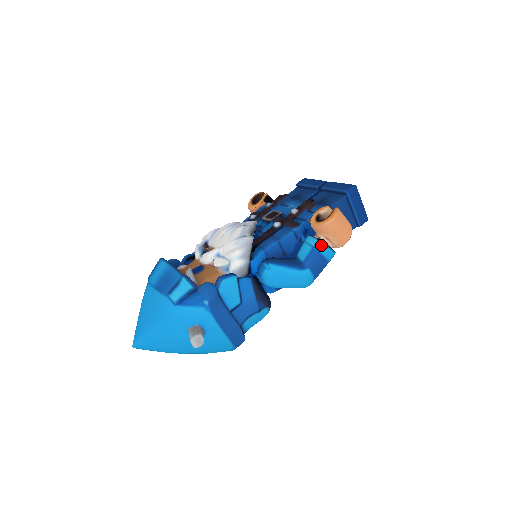
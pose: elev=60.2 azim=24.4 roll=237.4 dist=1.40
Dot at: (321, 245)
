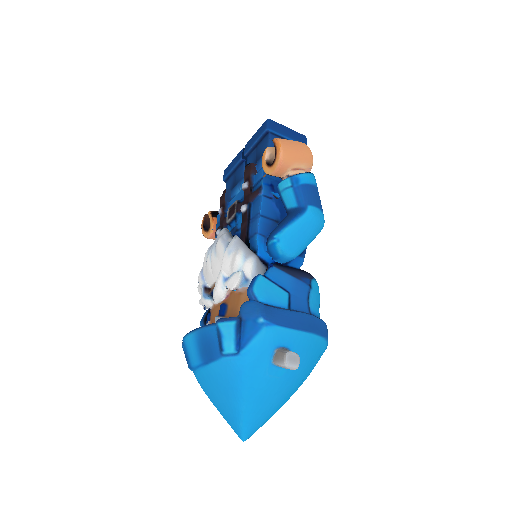
Dot at: (296, 178)
